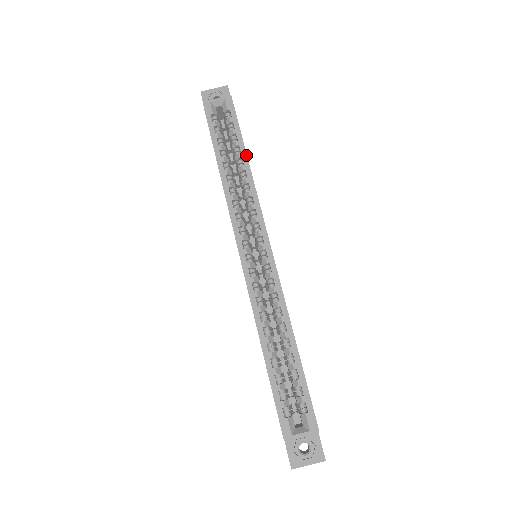
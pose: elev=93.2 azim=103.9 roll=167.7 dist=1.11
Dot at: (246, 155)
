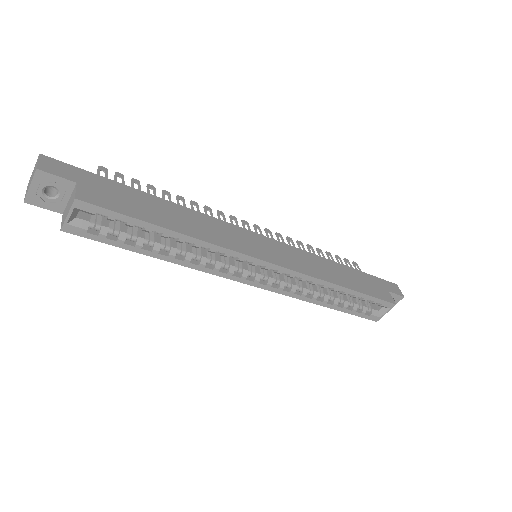
Dot at: (170, 231)
